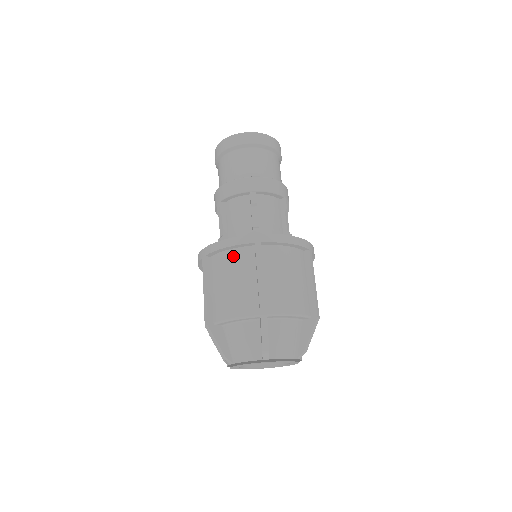
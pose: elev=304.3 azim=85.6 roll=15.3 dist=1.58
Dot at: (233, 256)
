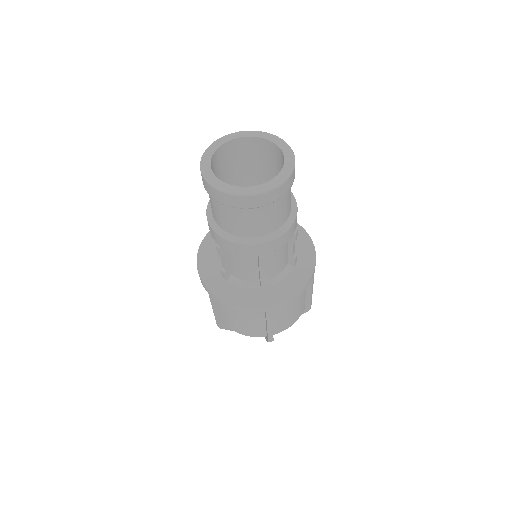
Dot at: occluded
